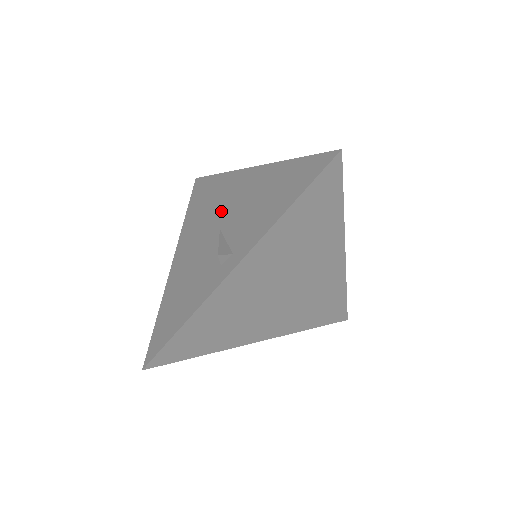
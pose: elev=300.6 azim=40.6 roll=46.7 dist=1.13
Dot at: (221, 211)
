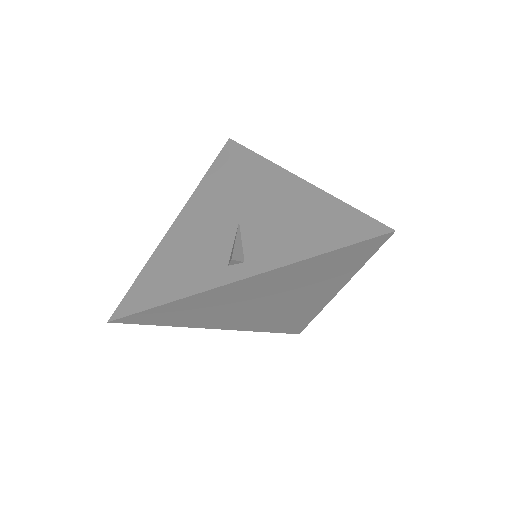
Dot at: (246, 202)
